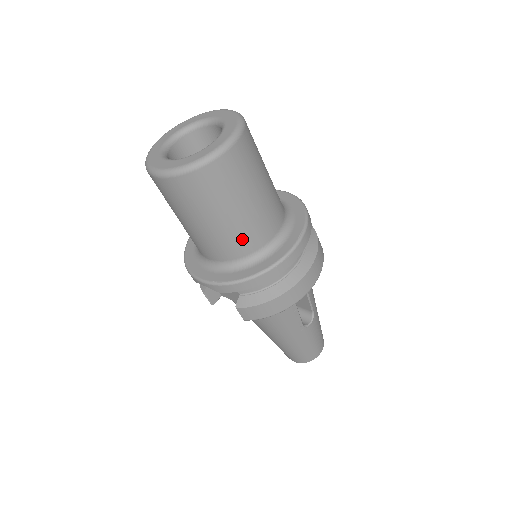
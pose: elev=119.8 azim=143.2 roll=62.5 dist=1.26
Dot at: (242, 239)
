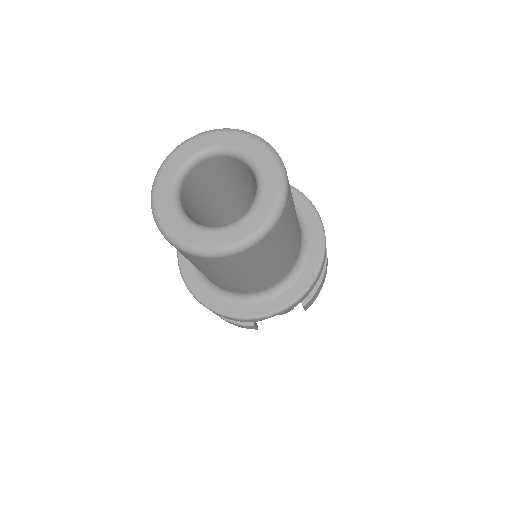
Dot at: (297, 244)
